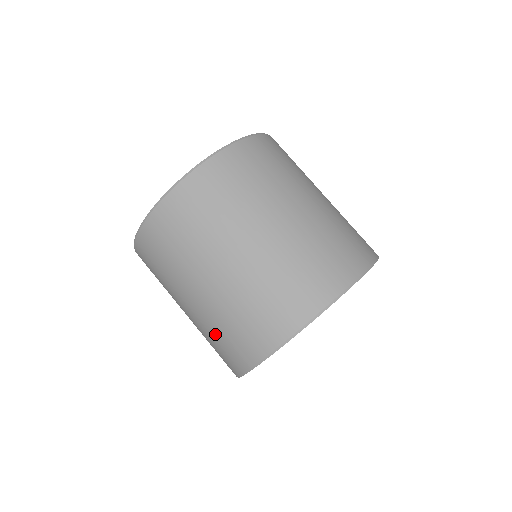
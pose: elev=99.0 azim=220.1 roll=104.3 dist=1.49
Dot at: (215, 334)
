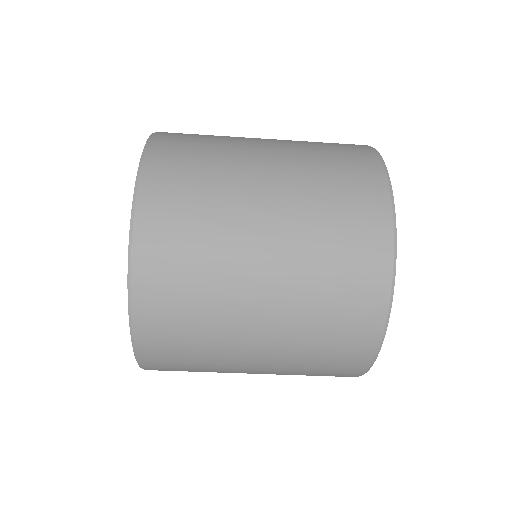
Dot at: occluded
